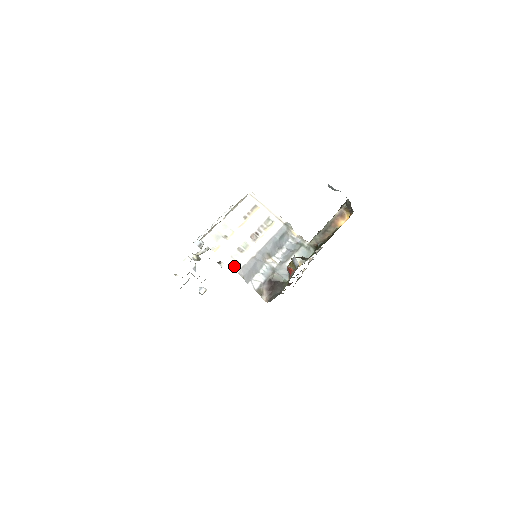
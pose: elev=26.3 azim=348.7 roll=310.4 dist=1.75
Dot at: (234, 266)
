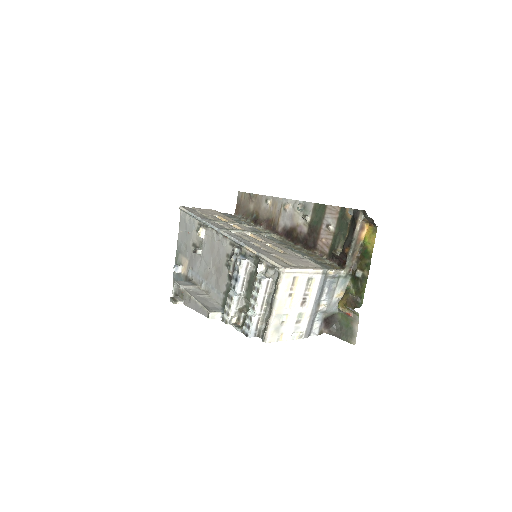
Dot at: (300, 338)
